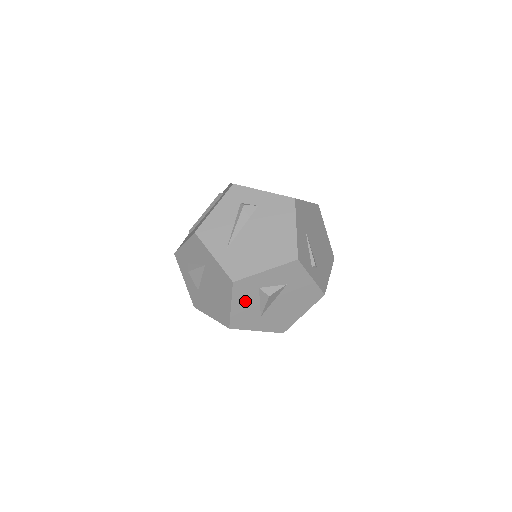
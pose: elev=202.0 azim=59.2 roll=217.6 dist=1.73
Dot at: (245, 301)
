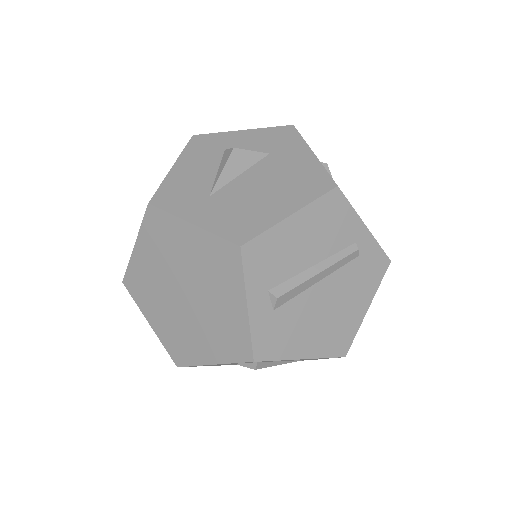
Dot at: (196, 165)
